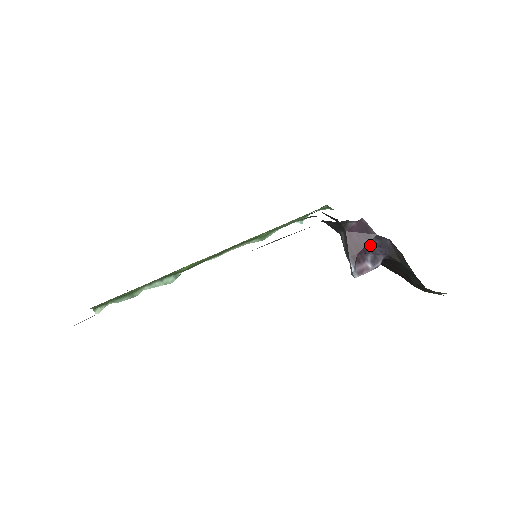
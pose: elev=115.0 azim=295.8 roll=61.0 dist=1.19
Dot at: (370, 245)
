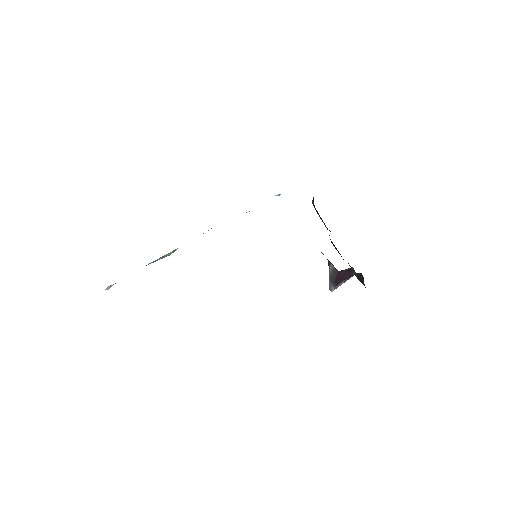
Dot at: occluded
